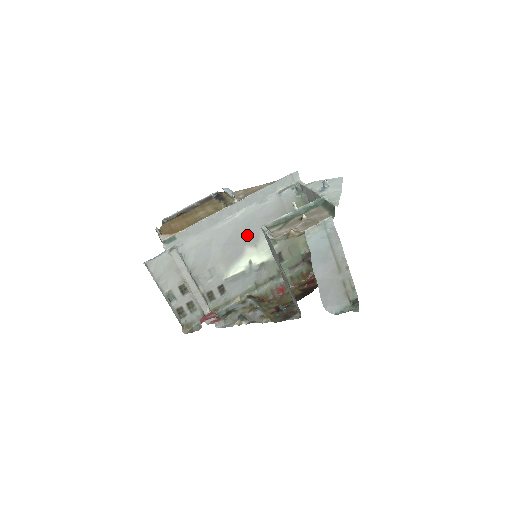
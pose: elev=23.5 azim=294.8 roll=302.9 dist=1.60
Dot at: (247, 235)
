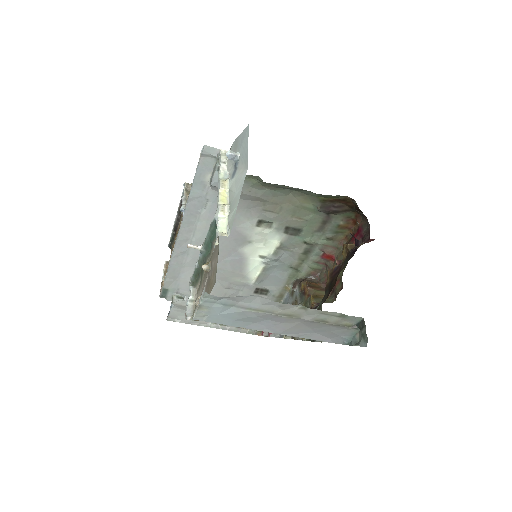
Dot at: (228, 241)
